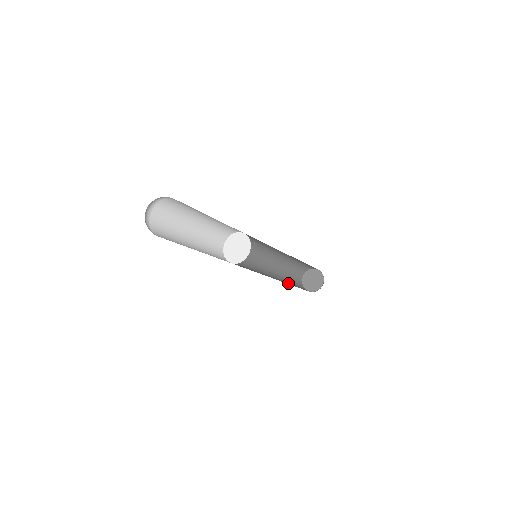
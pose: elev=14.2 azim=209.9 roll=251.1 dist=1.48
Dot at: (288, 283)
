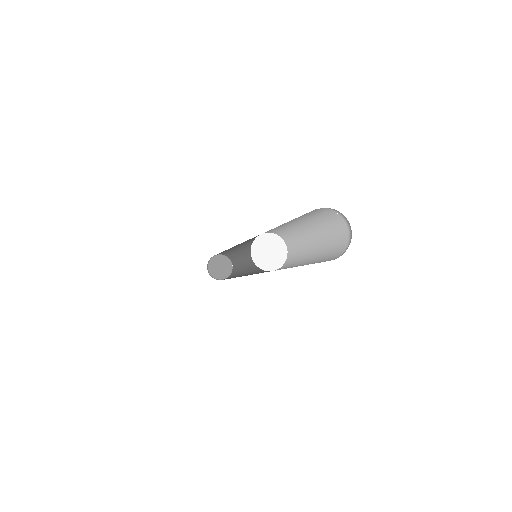
Dot at: occluded
